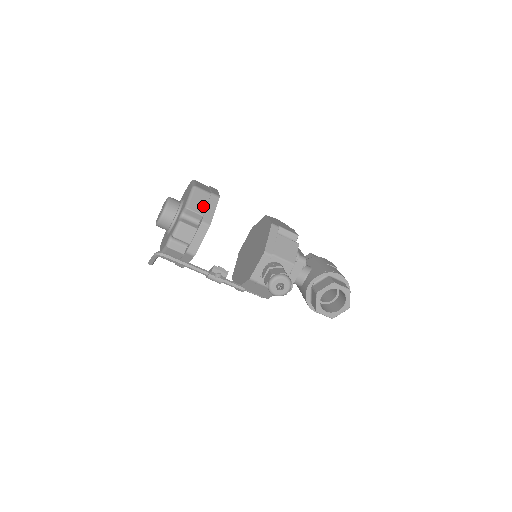
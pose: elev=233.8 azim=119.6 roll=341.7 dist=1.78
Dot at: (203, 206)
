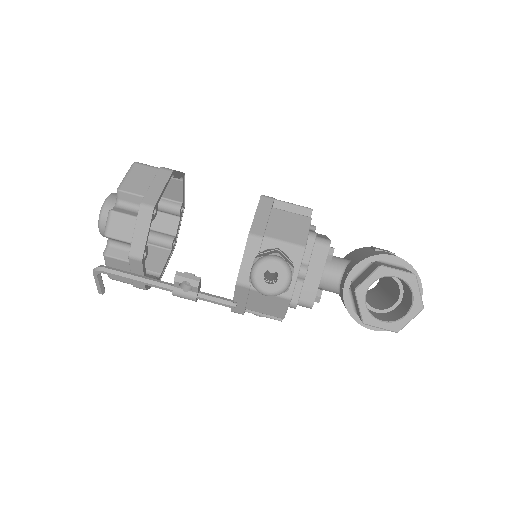
Dot at: (145, 185)
